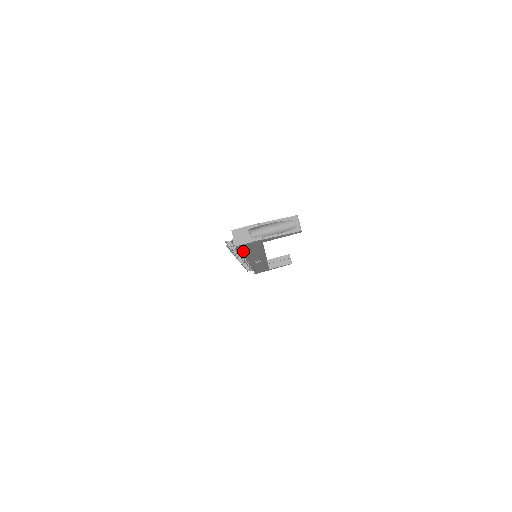
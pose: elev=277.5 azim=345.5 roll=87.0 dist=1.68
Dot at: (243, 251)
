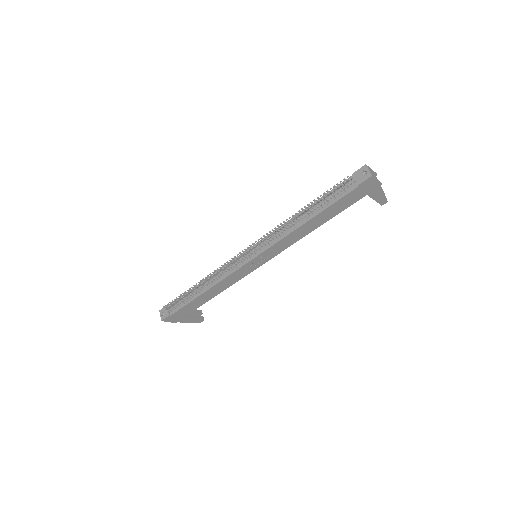
Dot at: (338, 201)
